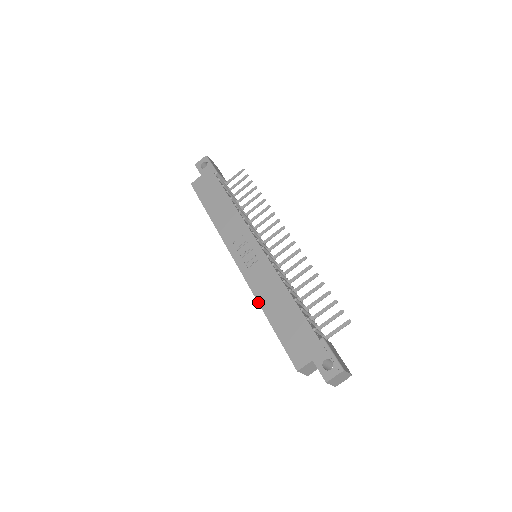
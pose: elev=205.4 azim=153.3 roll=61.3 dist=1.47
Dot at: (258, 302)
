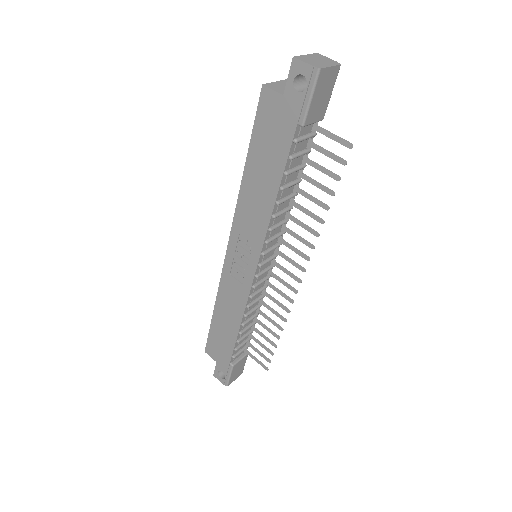
Dot at: (216, 297)
